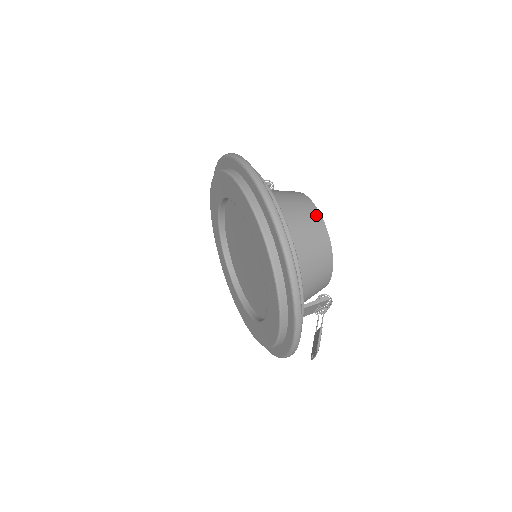
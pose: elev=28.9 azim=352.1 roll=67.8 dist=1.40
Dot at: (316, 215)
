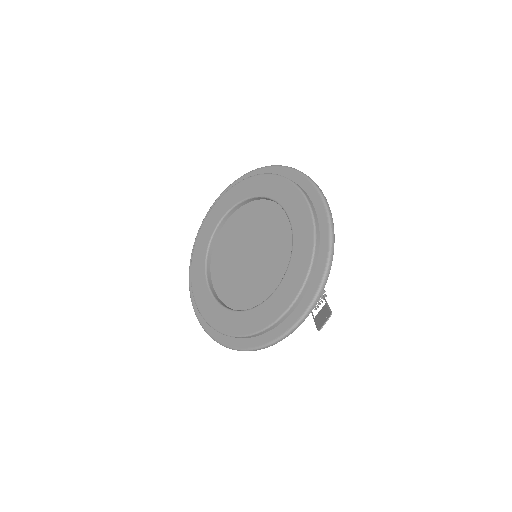
Dot at: occluded
